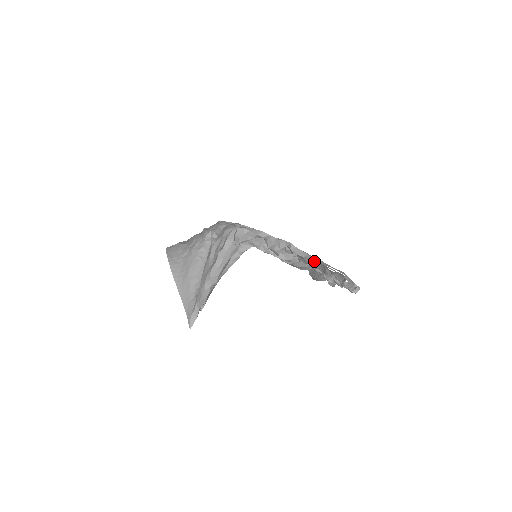
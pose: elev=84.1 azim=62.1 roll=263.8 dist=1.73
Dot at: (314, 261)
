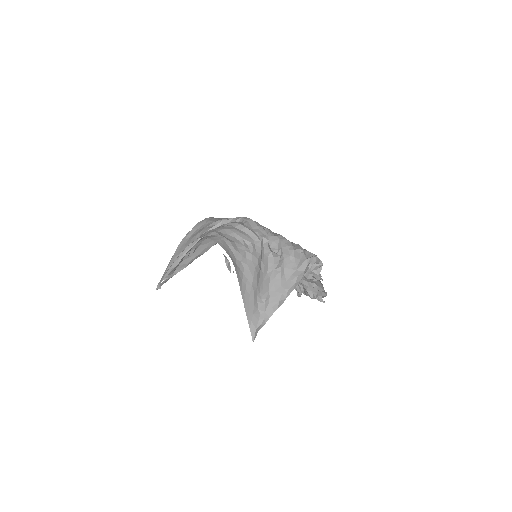
Dot at: occluded
